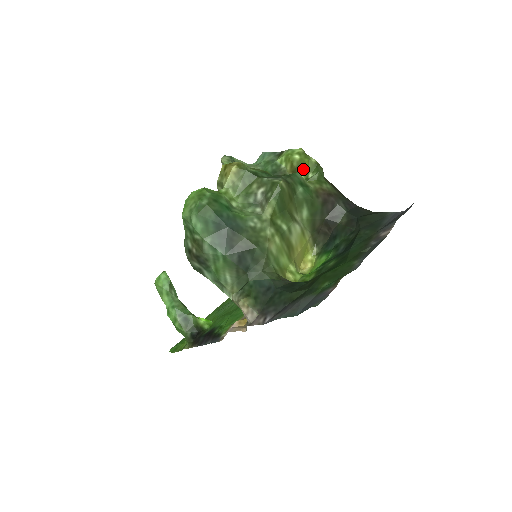
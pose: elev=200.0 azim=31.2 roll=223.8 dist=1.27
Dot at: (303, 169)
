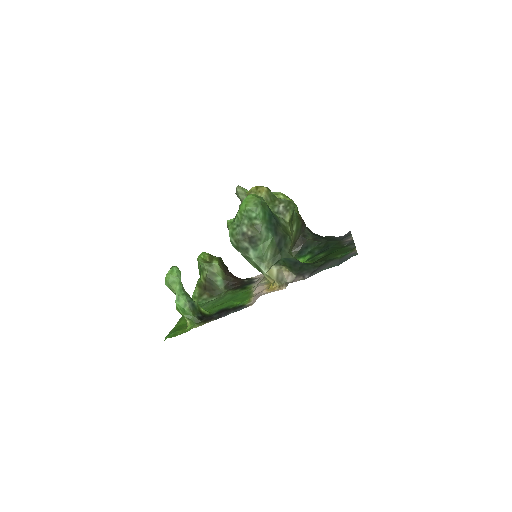
Dot at: occluded
